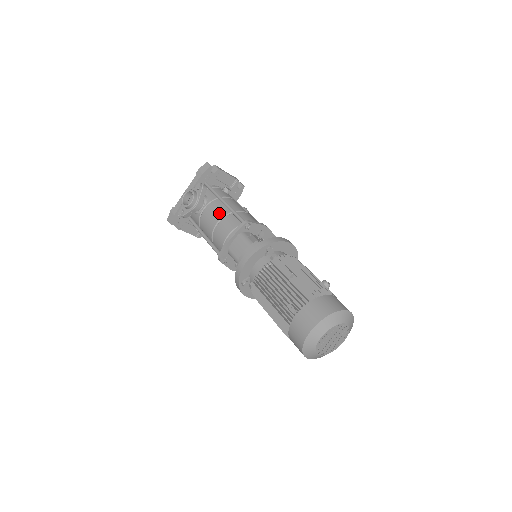
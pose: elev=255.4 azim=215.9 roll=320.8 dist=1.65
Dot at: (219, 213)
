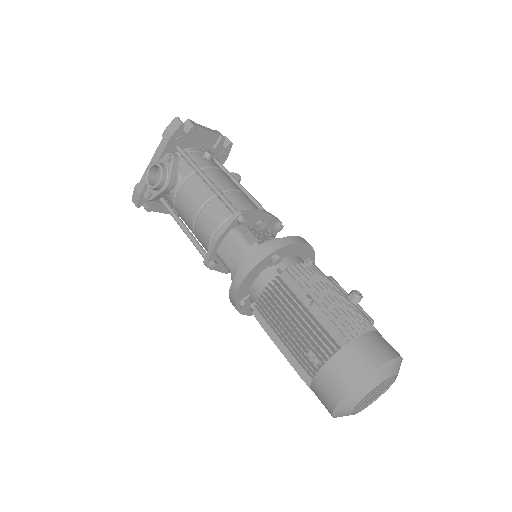
Dot at: (200, 196)
